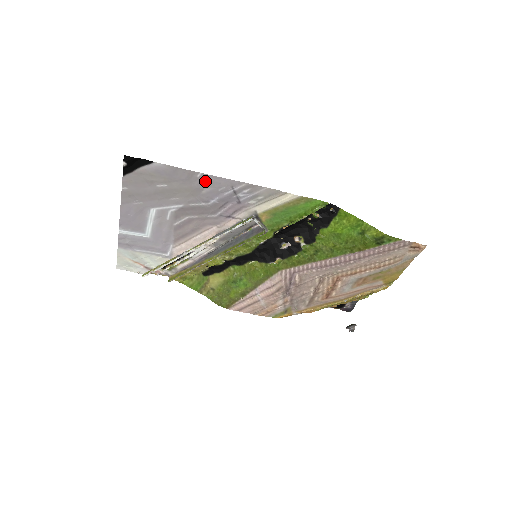
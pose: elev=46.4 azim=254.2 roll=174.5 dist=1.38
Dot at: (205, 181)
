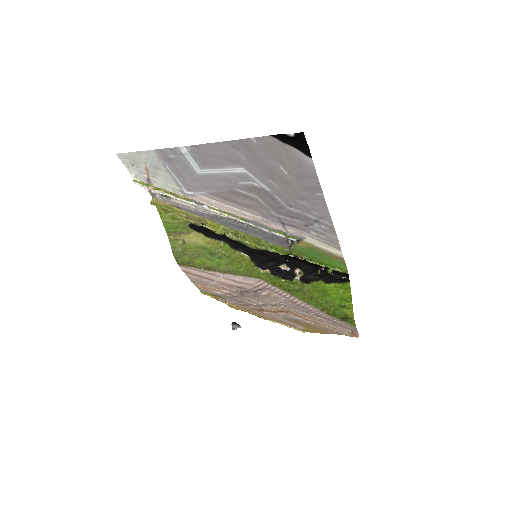
Dot at: (315, 199)
